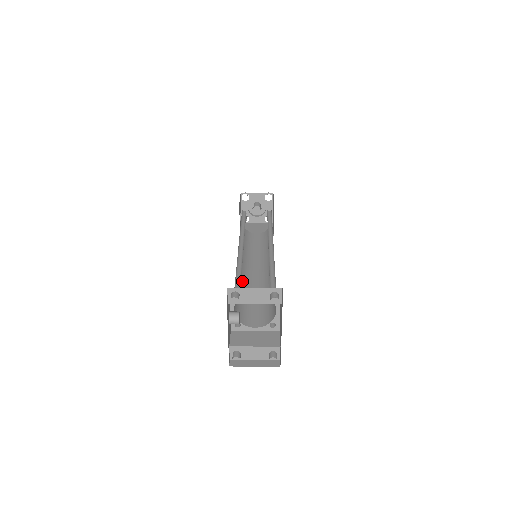
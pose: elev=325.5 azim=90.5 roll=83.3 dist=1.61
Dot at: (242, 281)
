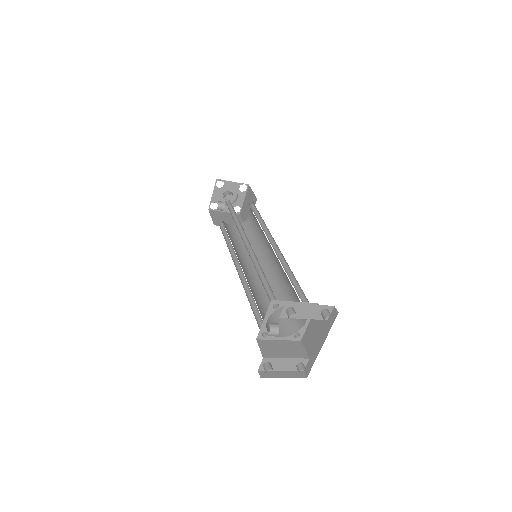
Dot at: (248, 283)
